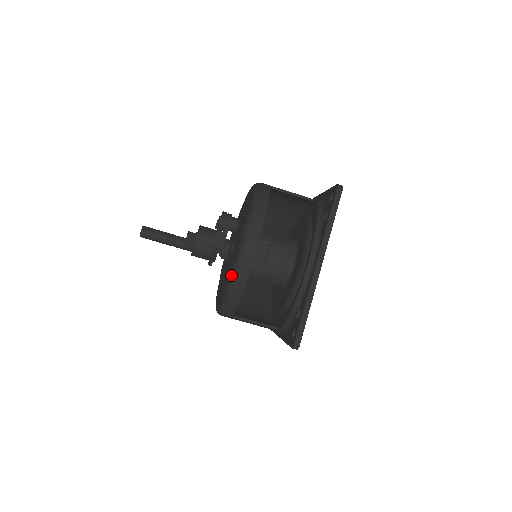
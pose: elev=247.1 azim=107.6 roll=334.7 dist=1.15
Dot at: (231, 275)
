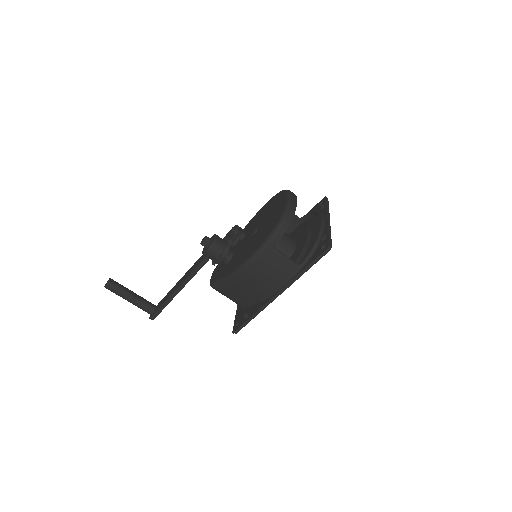
Dot at: (284, 209)
